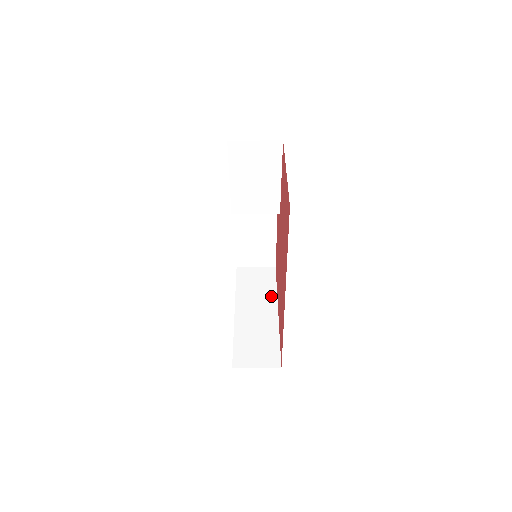
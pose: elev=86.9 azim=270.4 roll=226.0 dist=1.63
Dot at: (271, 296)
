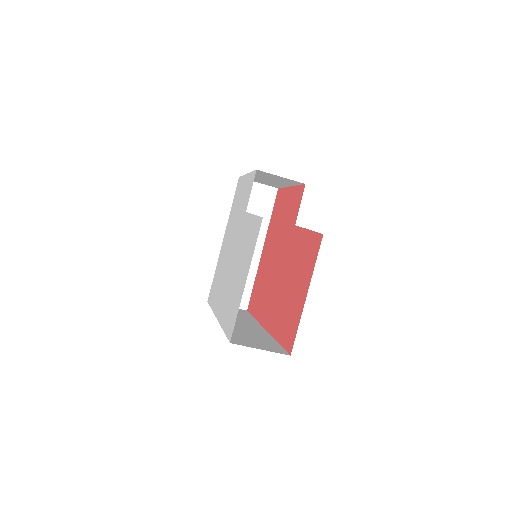
Dot at: (262, 229)
